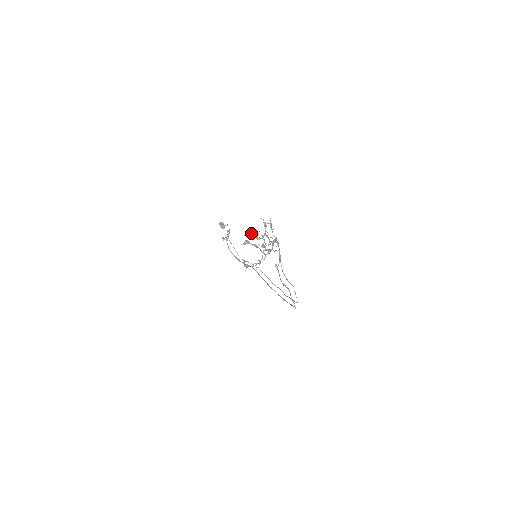
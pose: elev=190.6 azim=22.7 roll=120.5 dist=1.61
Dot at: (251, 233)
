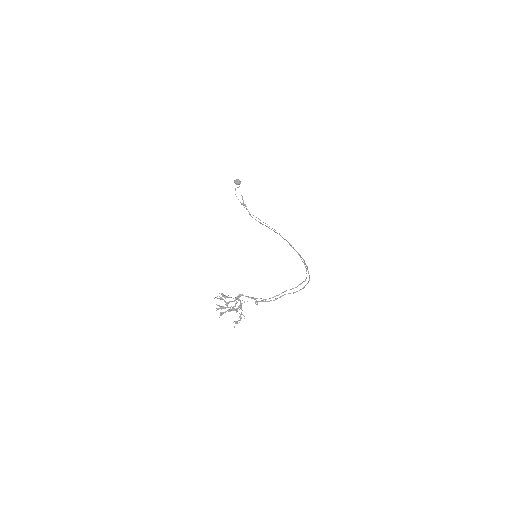
Dot at: occluded
